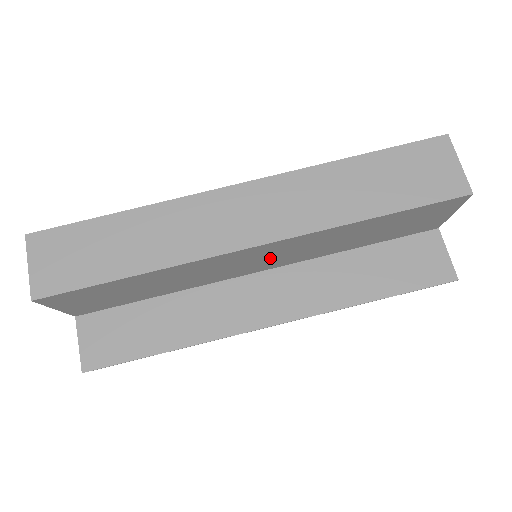
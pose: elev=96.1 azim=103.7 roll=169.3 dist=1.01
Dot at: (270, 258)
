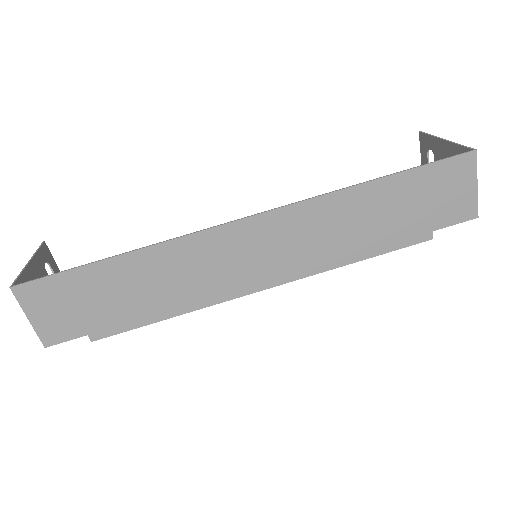
Dot at: occluded
